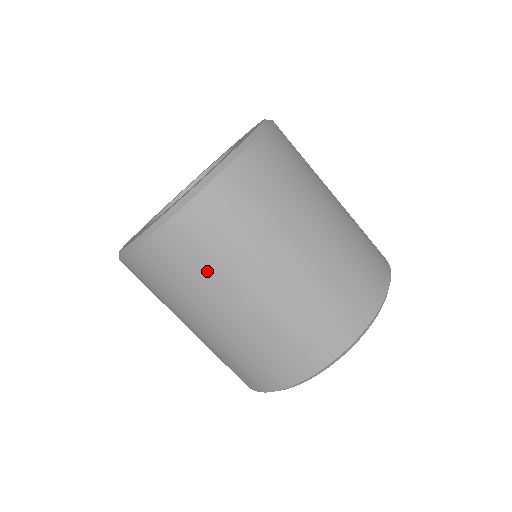
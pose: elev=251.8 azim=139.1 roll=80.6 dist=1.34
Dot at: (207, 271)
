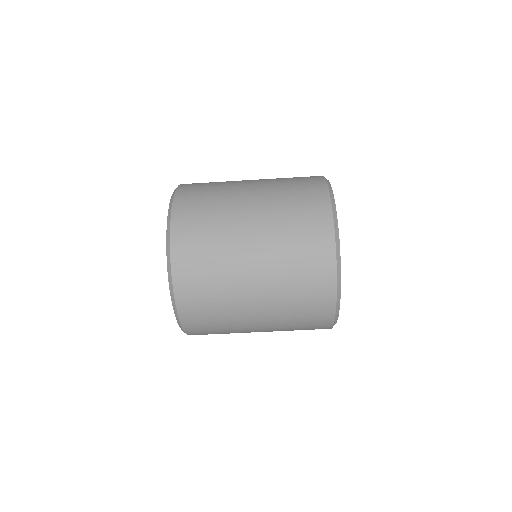
Dot at: (228, 333)
